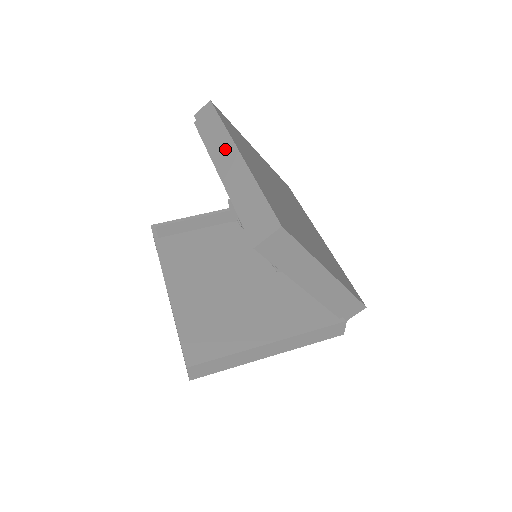
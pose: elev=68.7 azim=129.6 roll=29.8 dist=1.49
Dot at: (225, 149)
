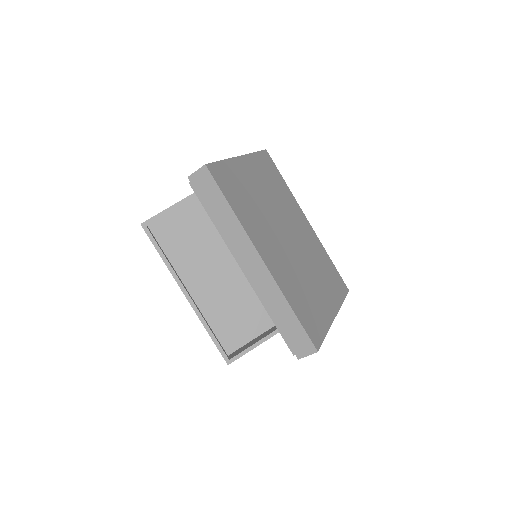
Dot at: (244, 249)
